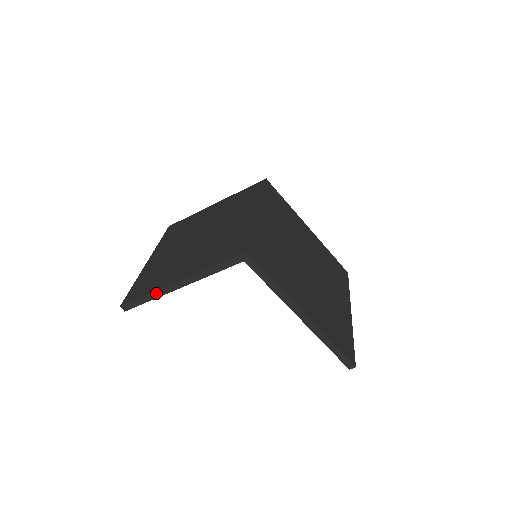
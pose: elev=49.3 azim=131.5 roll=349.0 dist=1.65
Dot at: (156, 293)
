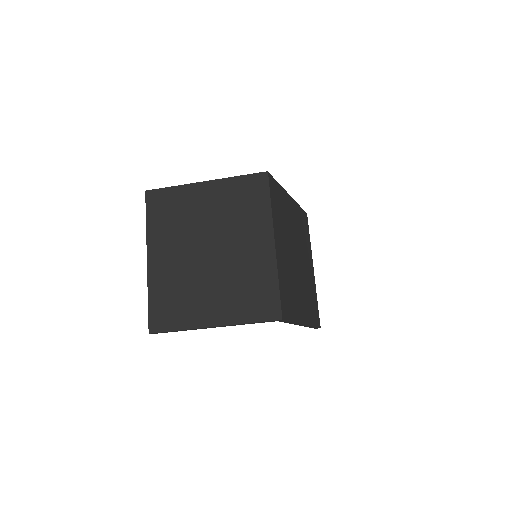
Dot at: occluded
